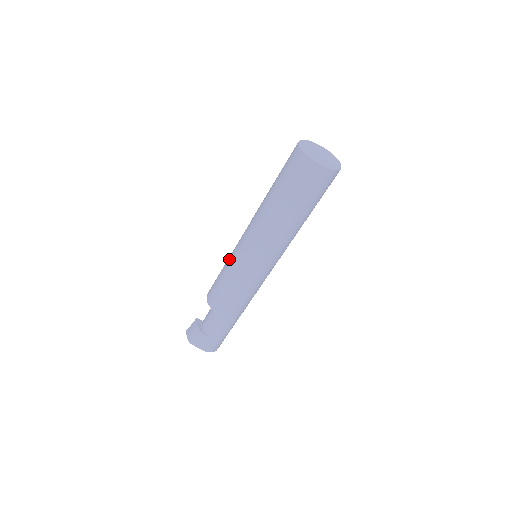
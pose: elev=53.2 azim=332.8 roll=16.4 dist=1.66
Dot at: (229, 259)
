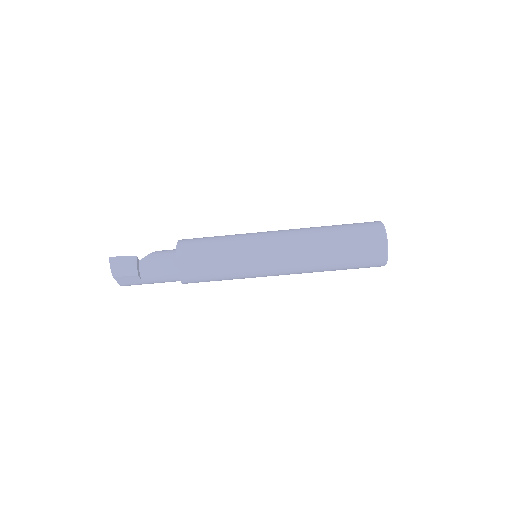
Dot at: (238, 252)
